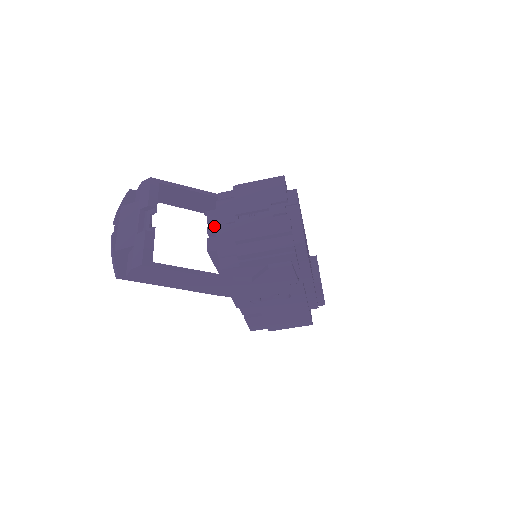
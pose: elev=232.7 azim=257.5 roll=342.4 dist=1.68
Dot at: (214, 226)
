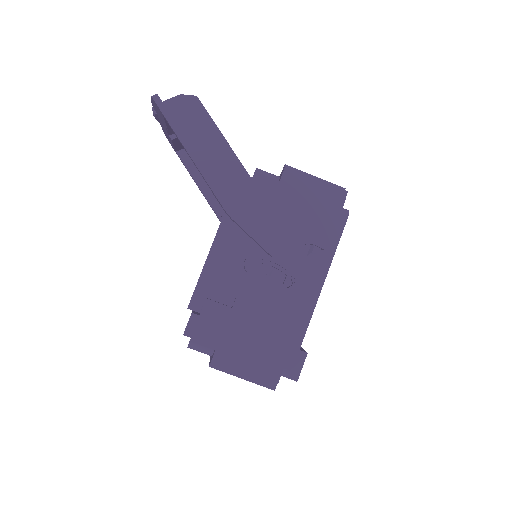
Dot at: occluded
